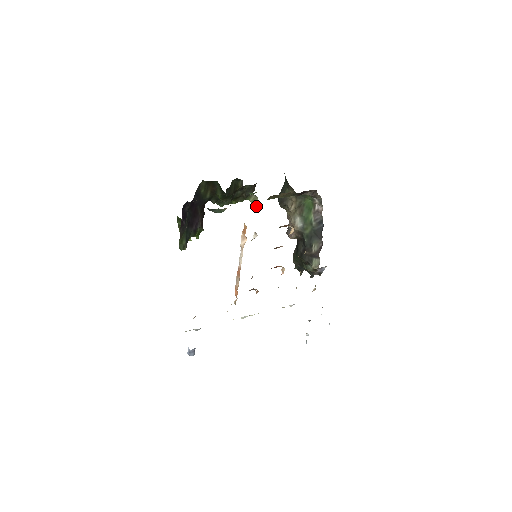
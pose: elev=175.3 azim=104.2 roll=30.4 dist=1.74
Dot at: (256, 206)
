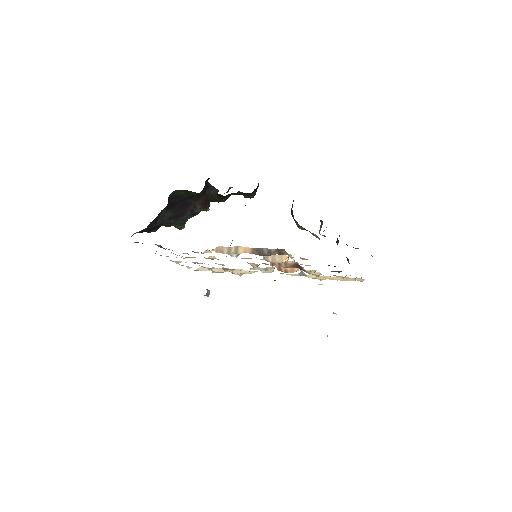
Dot at: occluded
